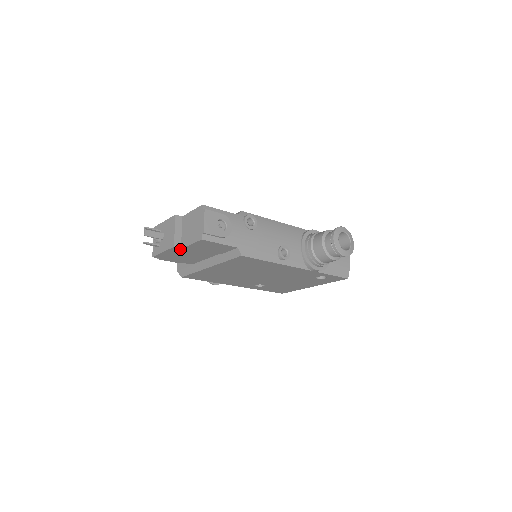
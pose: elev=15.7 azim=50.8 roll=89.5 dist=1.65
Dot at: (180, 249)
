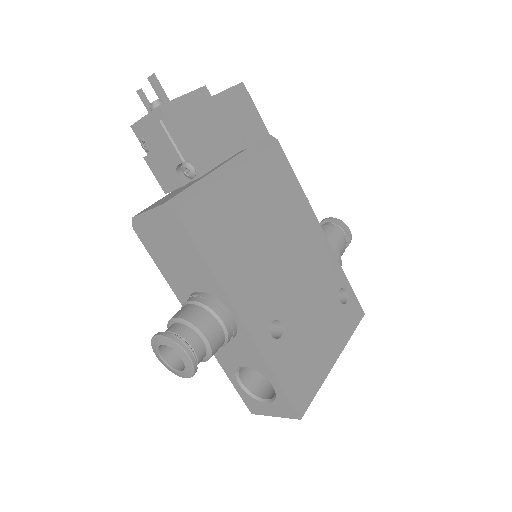
Dot at: (209, 100)
